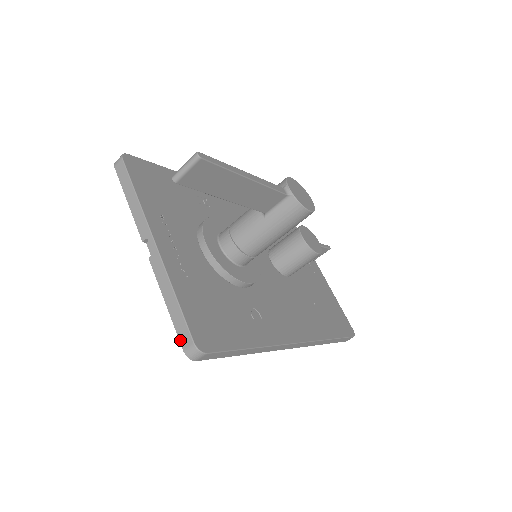
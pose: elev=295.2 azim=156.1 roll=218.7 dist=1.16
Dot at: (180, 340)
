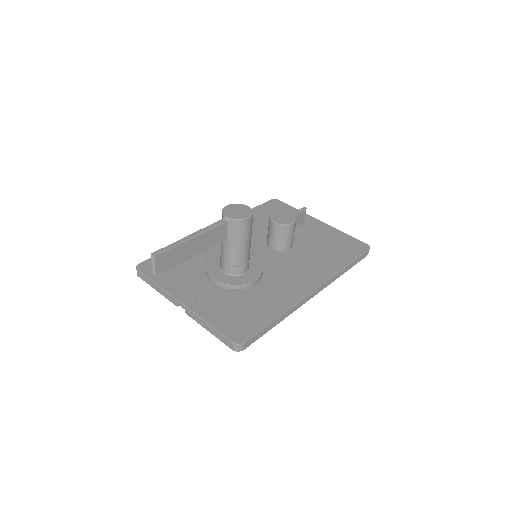
Dot at: occluded
